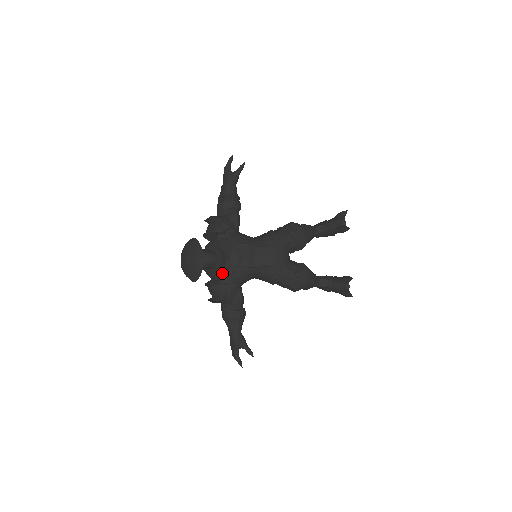
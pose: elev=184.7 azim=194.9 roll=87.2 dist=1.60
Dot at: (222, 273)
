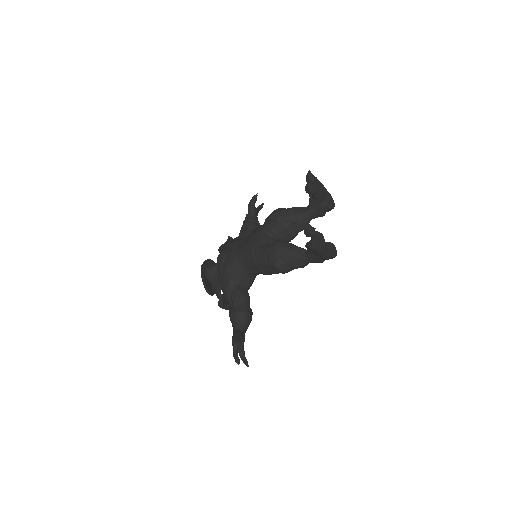
Dot at: (219, 275)
